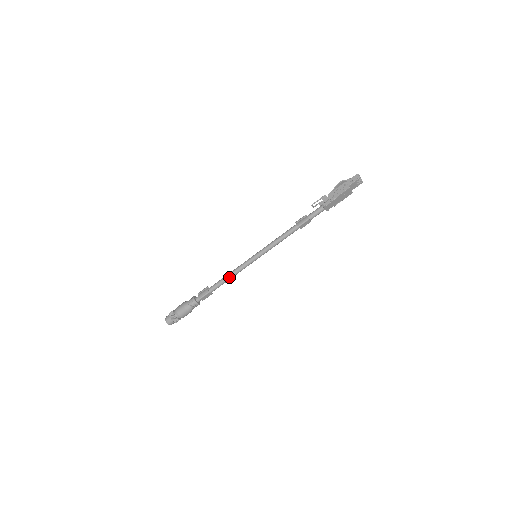
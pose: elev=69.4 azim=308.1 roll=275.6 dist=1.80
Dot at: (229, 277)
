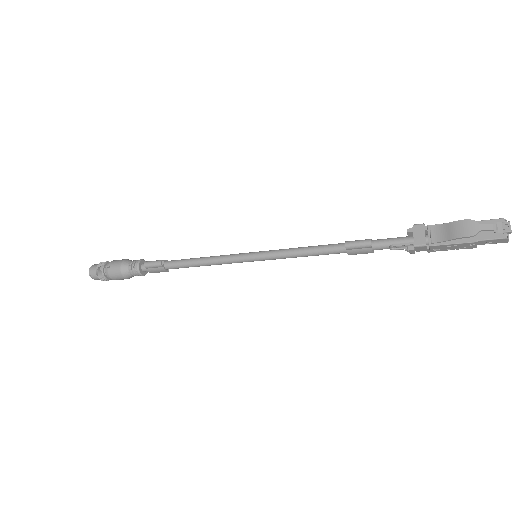
Dot at: occluded
